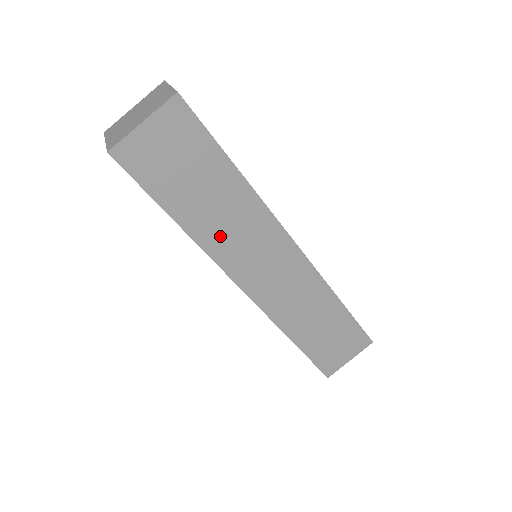
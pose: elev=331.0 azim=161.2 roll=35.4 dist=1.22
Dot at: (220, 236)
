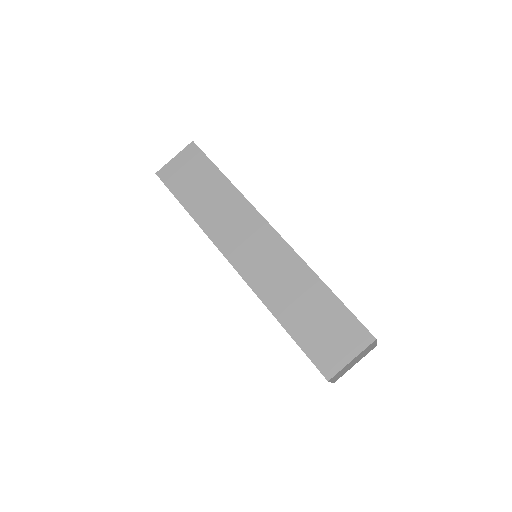
Dot at: (214, 219)
